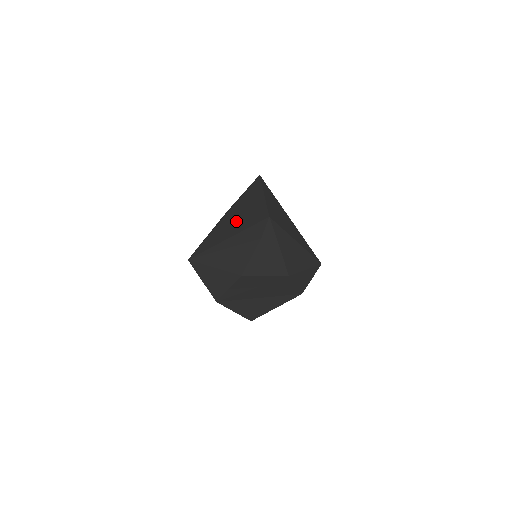
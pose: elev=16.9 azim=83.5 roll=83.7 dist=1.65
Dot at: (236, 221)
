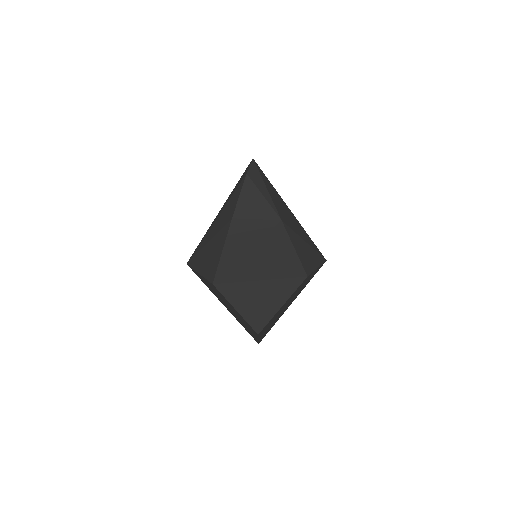
Dot at: occluded
